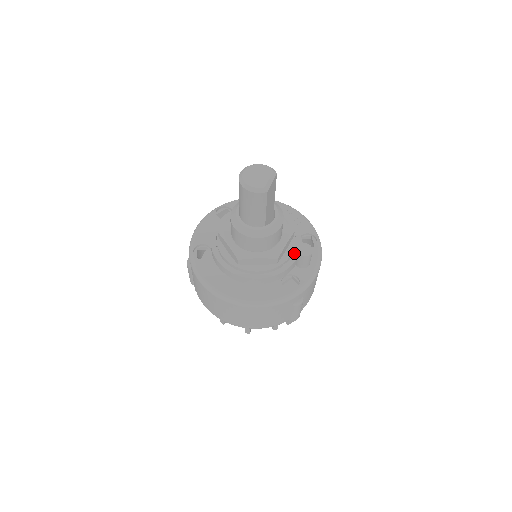
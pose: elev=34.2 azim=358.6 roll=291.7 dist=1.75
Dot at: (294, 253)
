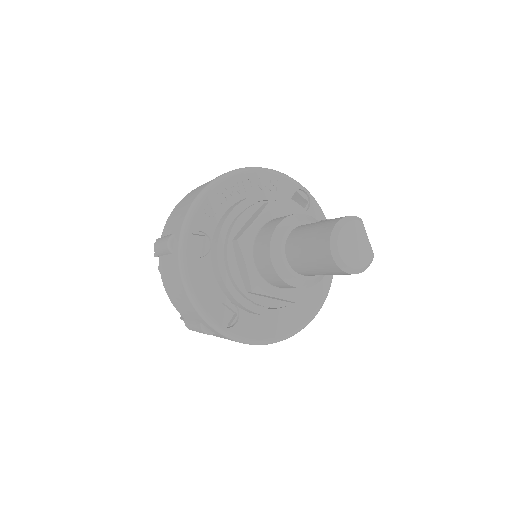
Dot at: occluded
